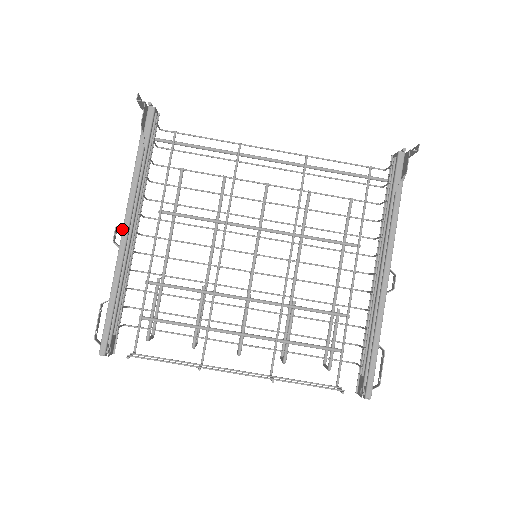
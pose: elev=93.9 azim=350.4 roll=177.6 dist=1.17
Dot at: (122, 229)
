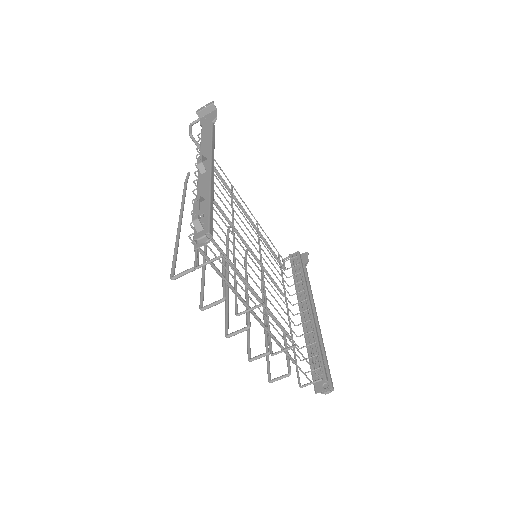
Dot at: (210, 160)
